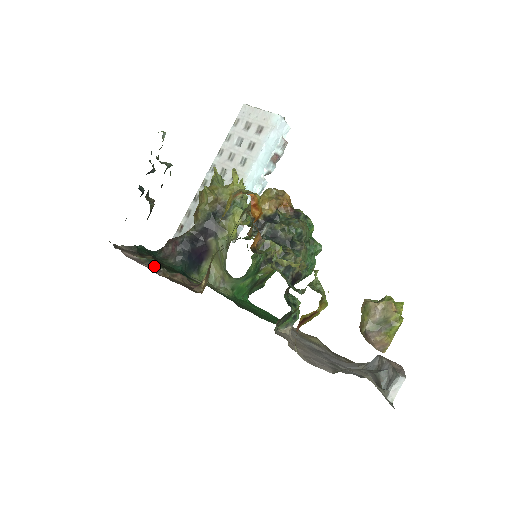
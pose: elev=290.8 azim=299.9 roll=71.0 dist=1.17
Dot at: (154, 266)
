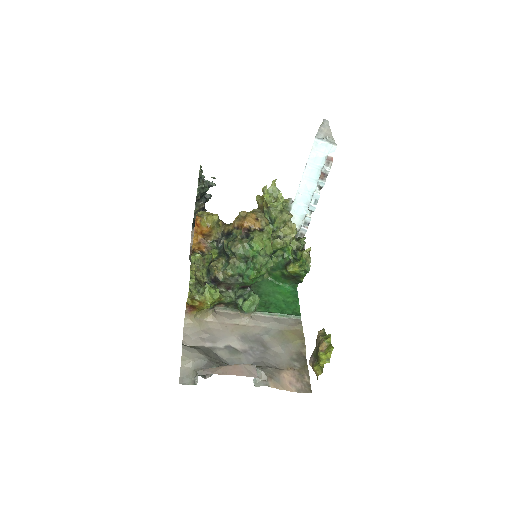
Dot at: occluded
